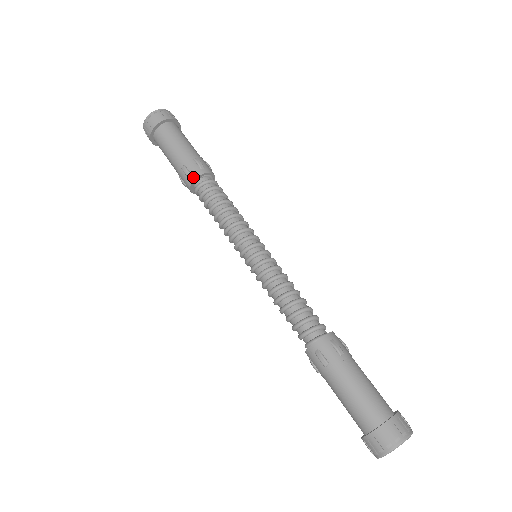
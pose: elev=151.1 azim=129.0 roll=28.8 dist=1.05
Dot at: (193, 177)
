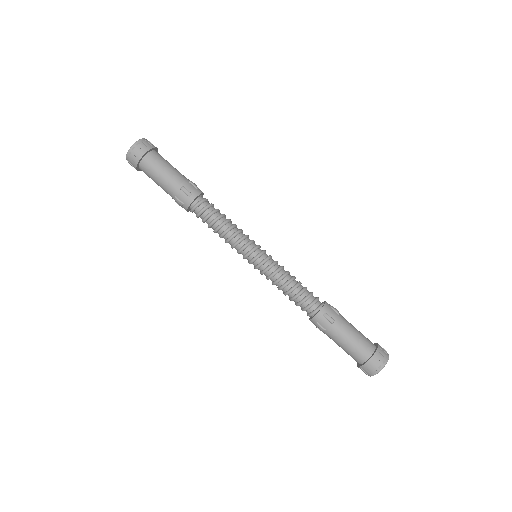
Dot at: (194, 196)
